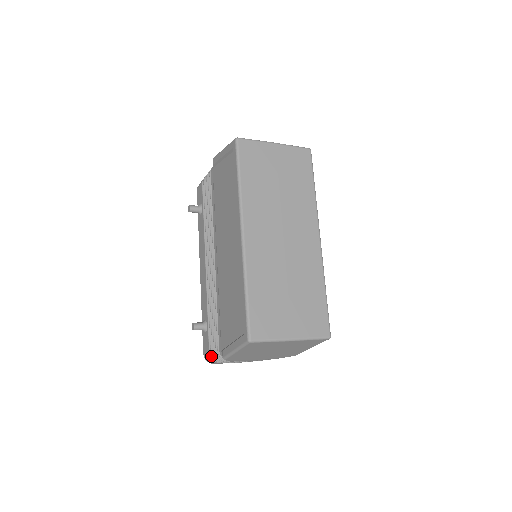
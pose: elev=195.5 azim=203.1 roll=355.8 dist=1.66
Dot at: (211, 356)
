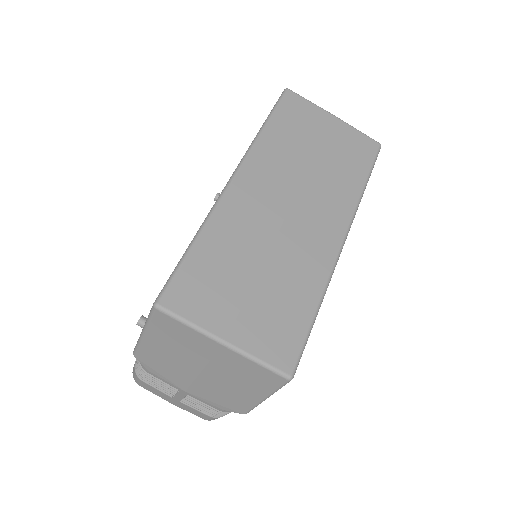
Dot at: occluded
